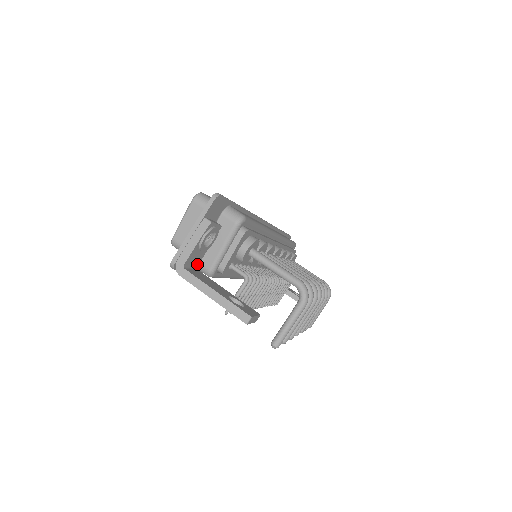
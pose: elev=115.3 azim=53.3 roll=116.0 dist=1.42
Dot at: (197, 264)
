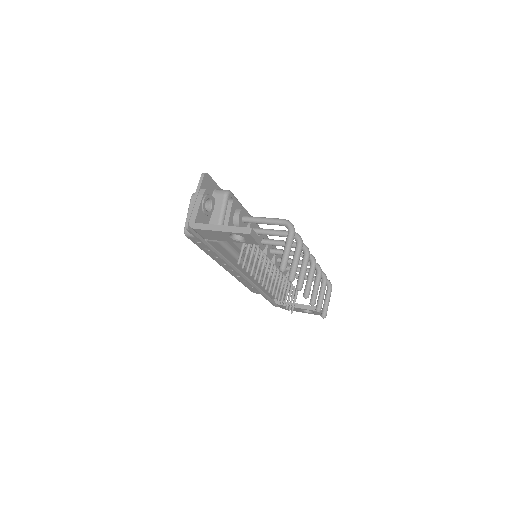
Dot at: occluded
